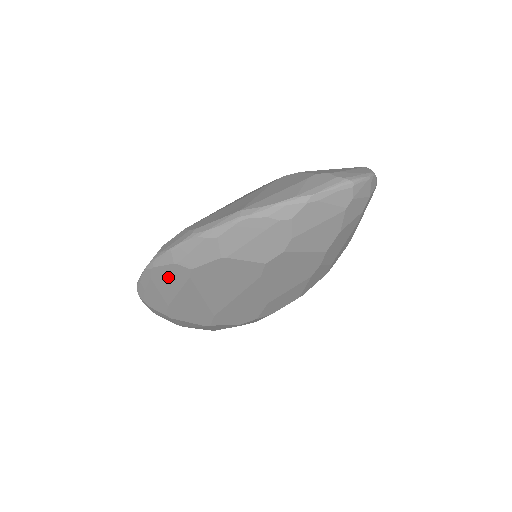
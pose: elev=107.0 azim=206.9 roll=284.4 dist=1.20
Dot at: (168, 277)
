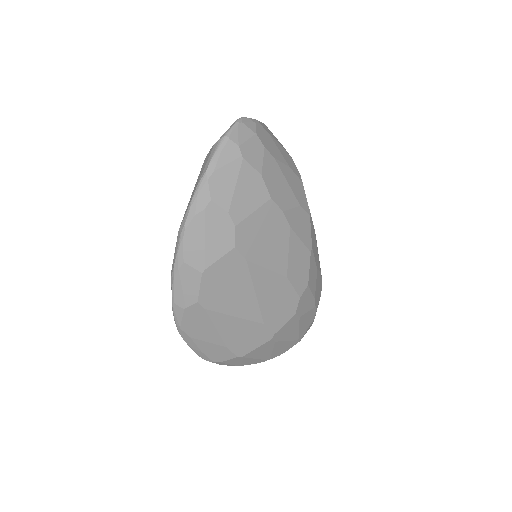
Dot at: (196, 324)
